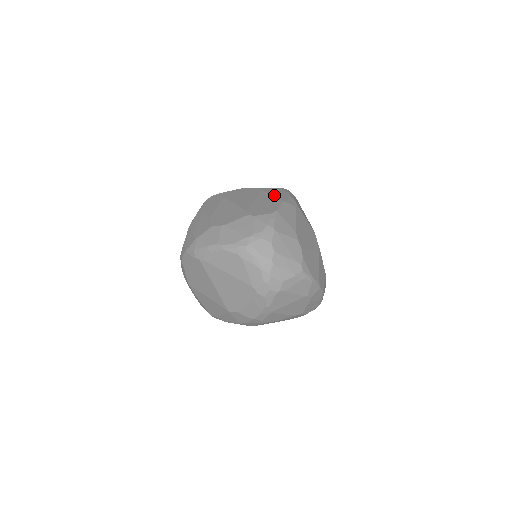
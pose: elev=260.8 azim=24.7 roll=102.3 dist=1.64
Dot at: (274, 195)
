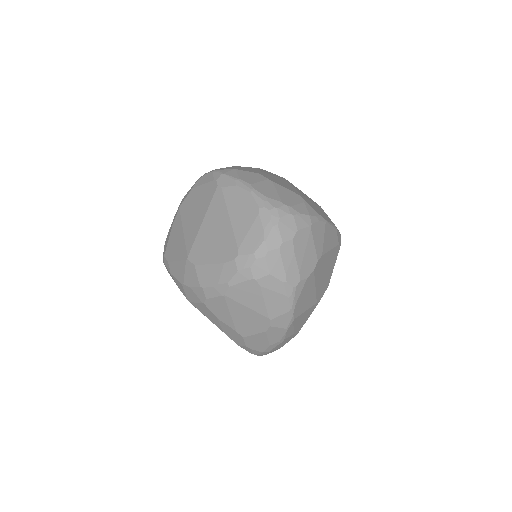
Dot at: occluded
